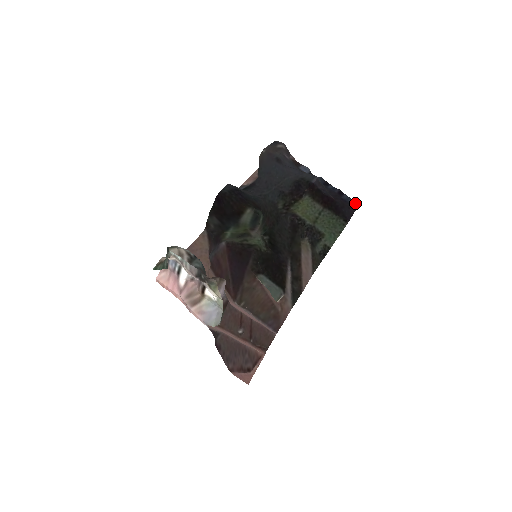
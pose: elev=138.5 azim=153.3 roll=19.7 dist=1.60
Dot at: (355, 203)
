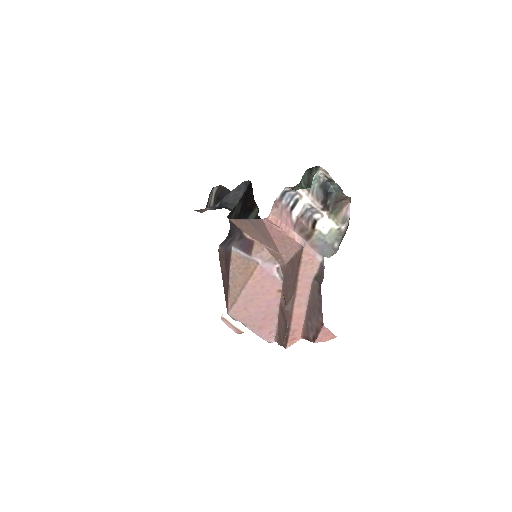
Dot at: occluded
